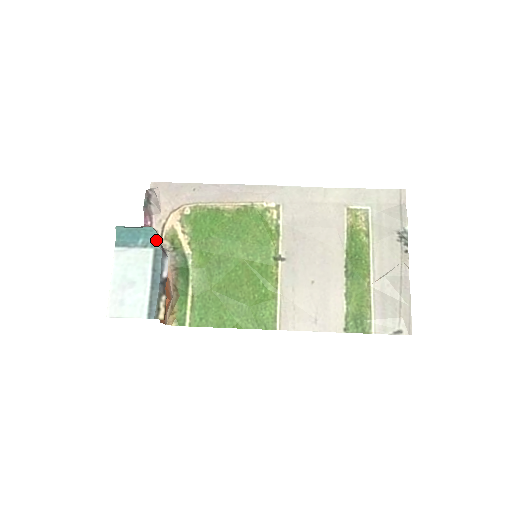
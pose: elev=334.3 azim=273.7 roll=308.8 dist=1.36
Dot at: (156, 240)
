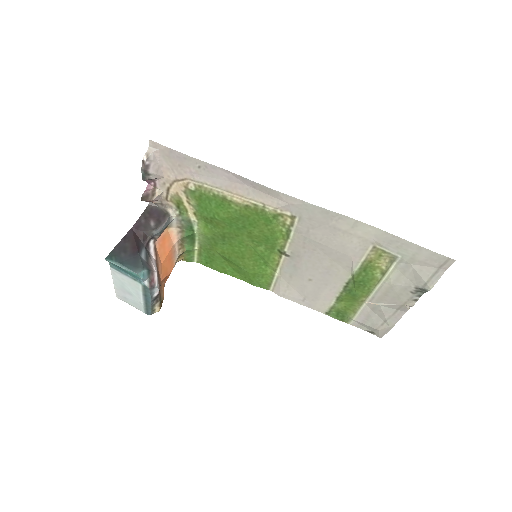
Dot at: (143, 281)
